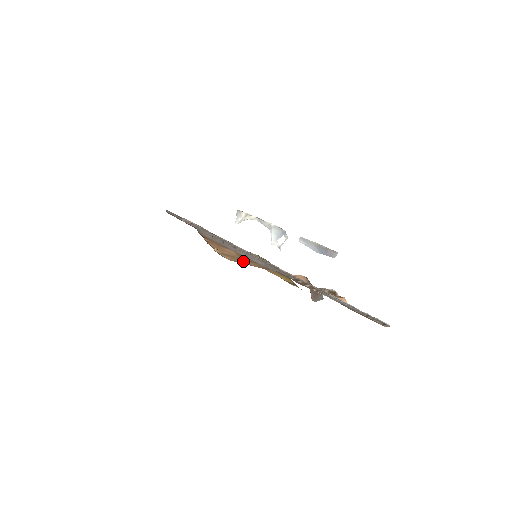
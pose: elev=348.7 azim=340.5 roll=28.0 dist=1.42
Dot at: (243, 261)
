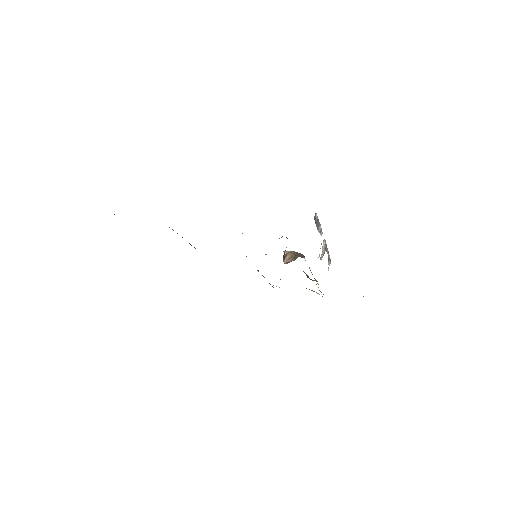
Dot at: occluded
